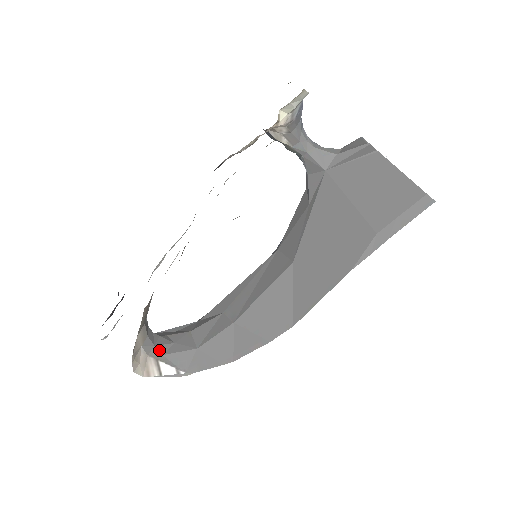
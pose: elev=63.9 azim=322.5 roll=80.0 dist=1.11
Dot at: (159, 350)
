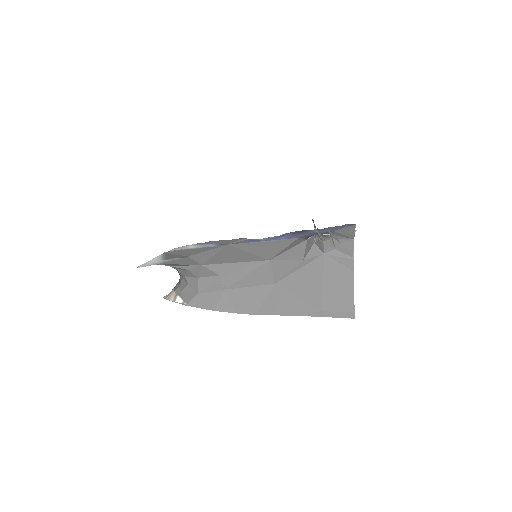
Dot at: (180, 289)
